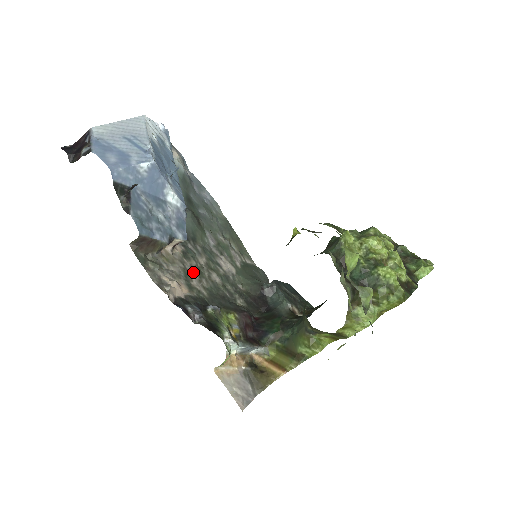
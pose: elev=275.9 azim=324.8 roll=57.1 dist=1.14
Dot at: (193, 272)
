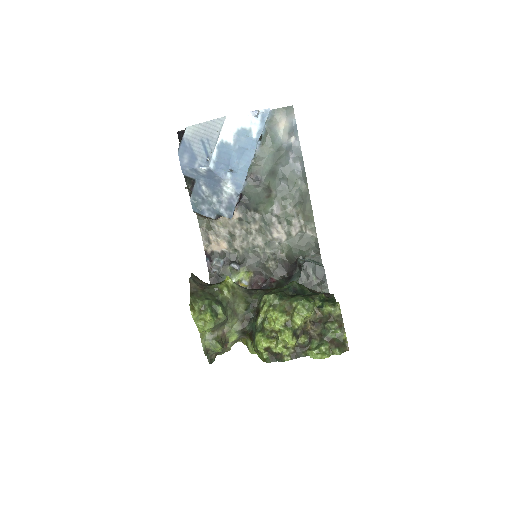
Dot at: (239, 235)
